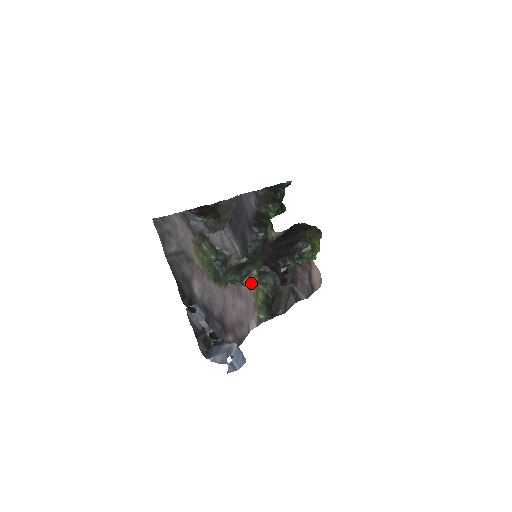
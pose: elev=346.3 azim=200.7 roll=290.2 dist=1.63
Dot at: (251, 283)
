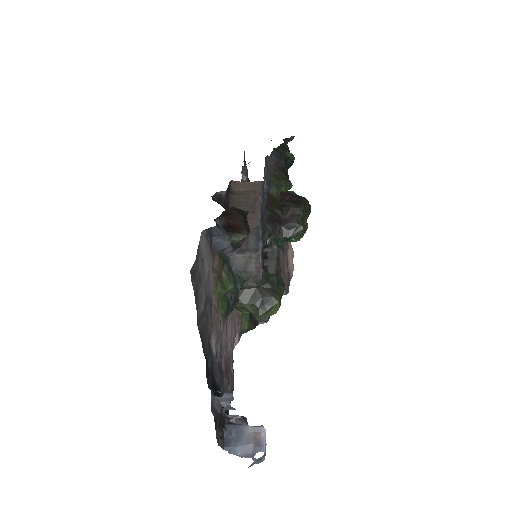
Dot at: (267, 316)
